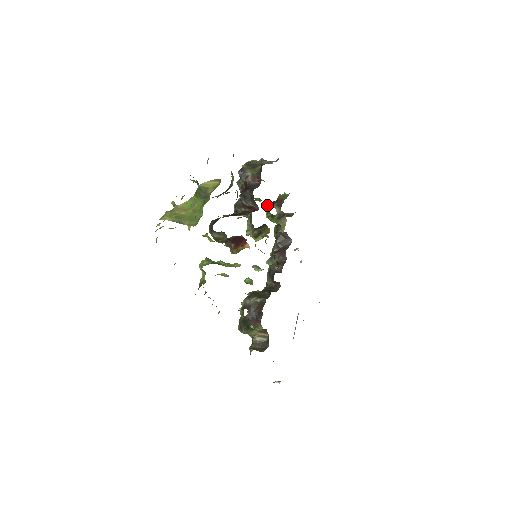
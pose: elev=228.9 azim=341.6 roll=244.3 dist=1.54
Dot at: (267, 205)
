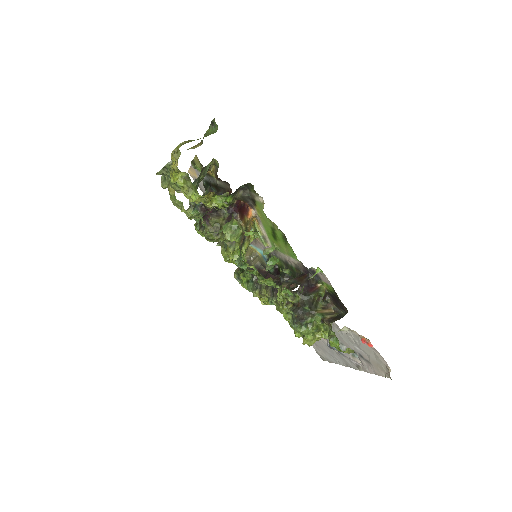
Dot at: occluded
